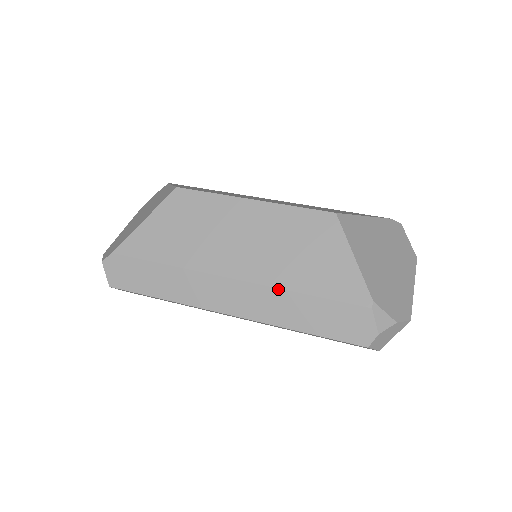
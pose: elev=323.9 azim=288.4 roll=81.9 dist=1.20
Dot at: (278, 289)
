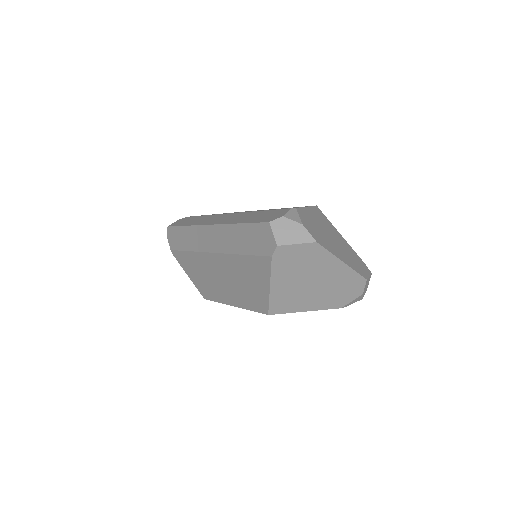
Dot at: (248, 212)
